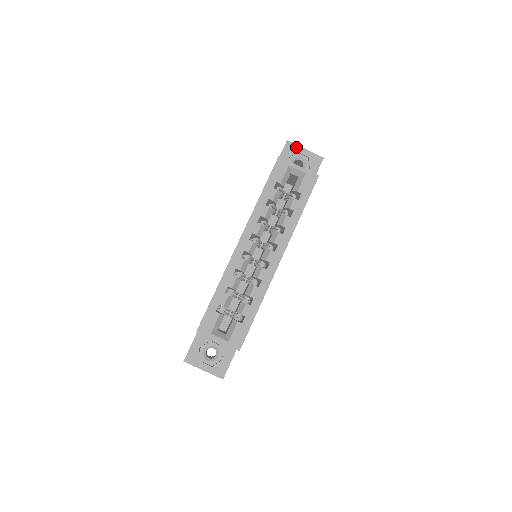
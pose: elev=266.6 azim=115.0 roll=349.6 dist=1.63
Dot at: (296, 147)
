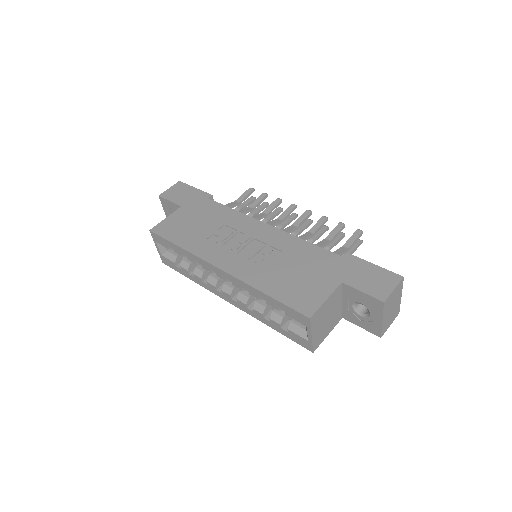
Dot at: (380, 311)
